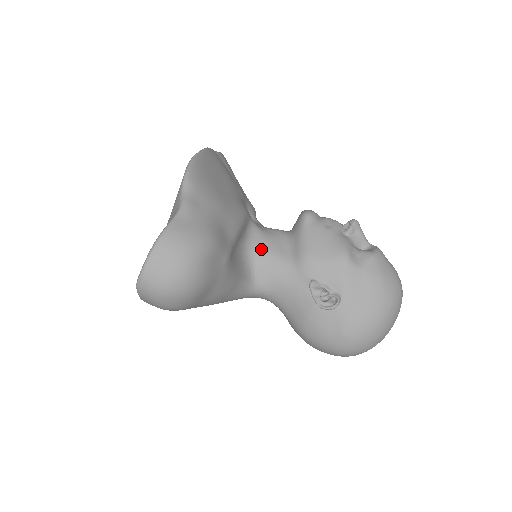
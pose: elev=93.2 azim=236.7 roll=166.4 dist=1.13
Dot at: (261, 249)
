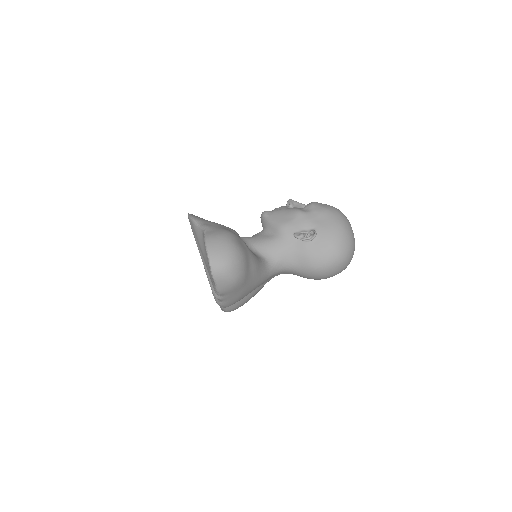
Dot at: (256, 243)
